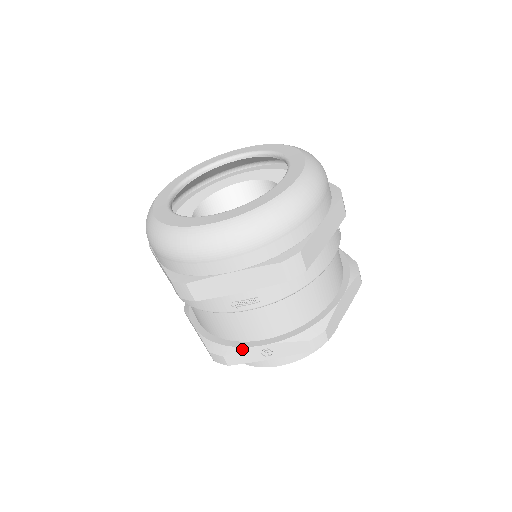
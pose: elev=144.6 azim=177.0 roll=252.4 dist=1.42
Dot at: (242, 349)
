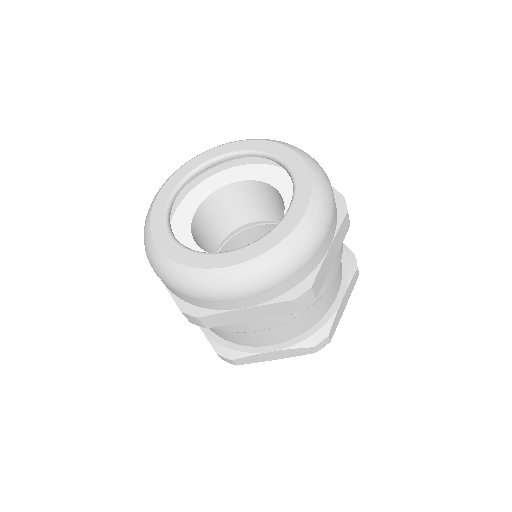
Dot at: occluded
